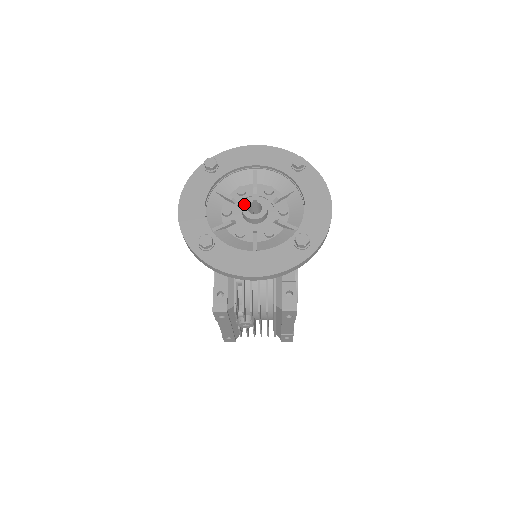
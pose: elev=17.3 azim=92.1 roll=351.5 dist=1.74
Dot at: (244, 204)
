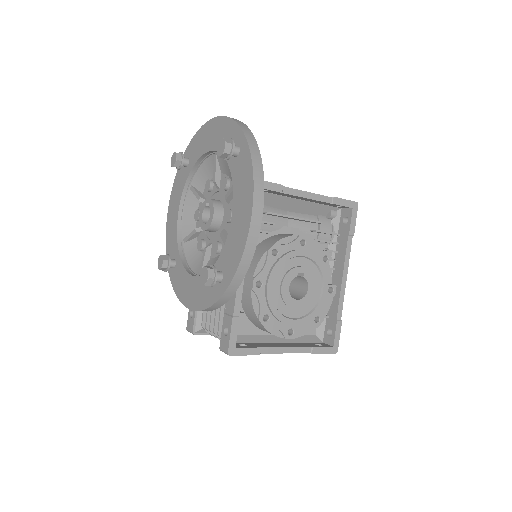
Dot at: (201, 208)
